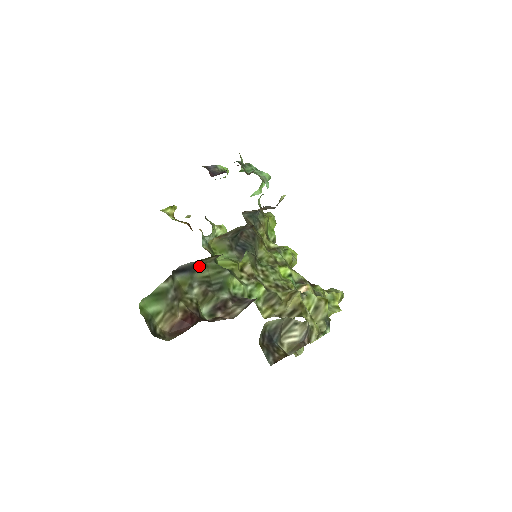
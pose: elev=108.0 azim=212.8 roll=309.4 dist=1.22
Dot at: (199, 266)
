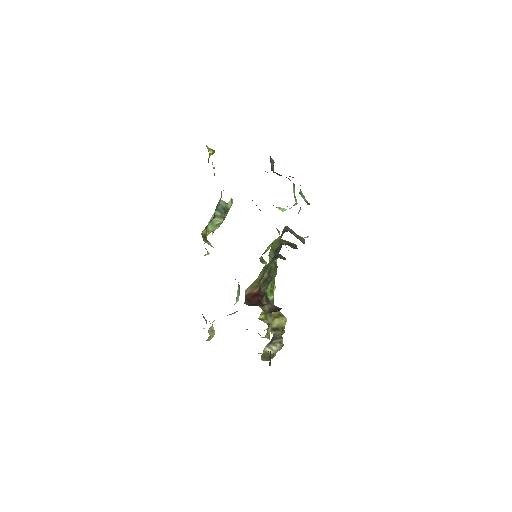
Dot at: (276, 258)
